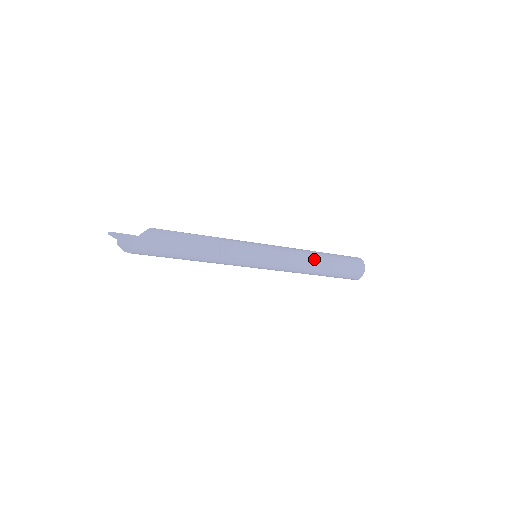
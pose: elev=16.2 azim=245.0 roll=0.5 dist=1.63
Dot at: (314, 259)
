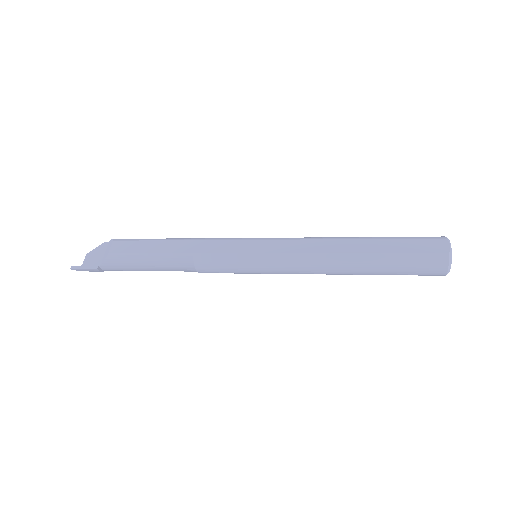
Dot at: (342, 271)
